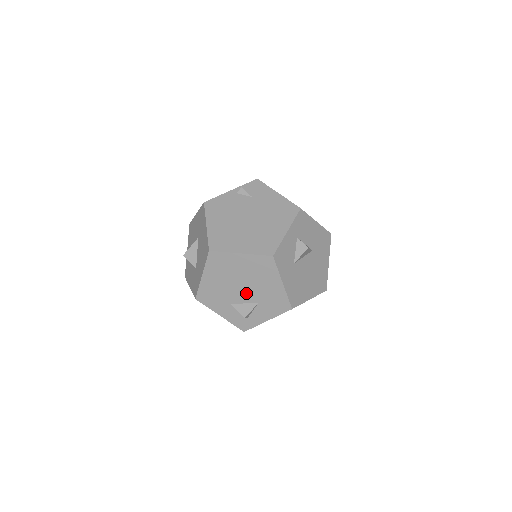
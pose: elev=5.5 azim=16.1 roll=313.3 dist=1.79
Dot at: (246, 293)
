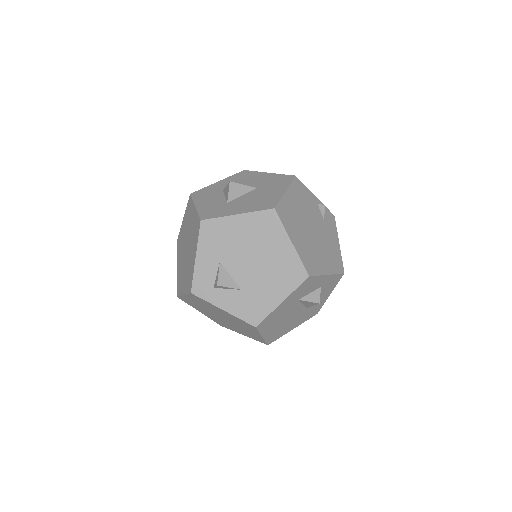
Dot at: (245, 271)
